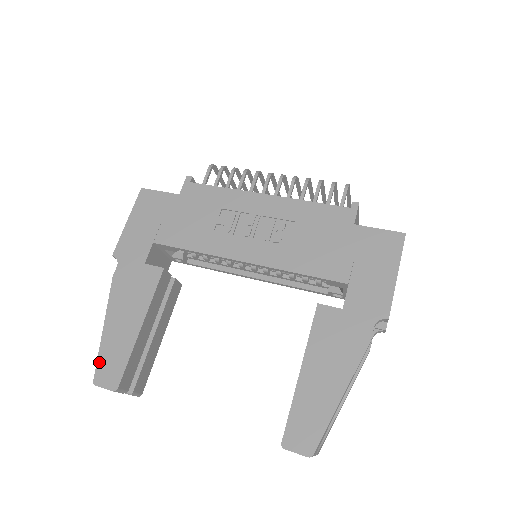
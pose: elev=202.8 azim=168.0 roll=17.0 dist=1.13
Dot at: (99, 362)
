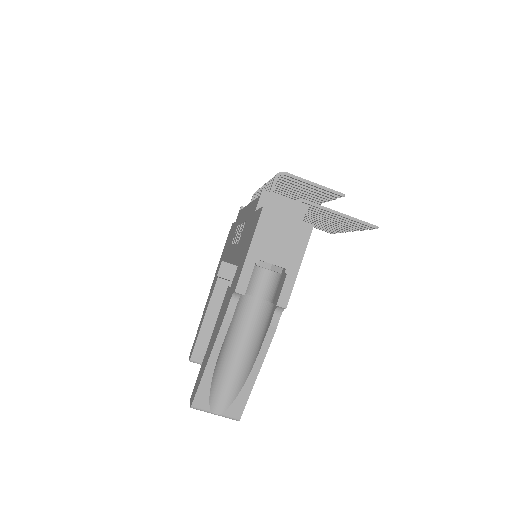
Dot at: (193, 343)
